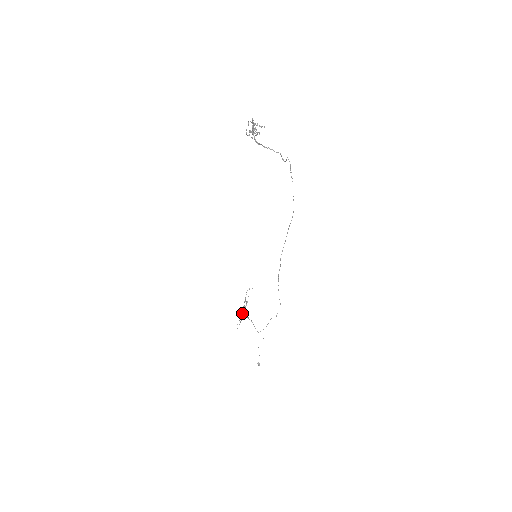
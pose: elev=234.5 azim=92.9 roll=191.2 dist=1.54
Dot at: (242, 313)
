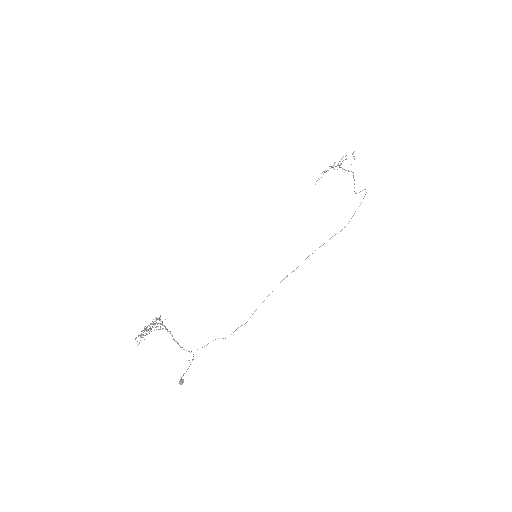
Dot at: (147, 331)
